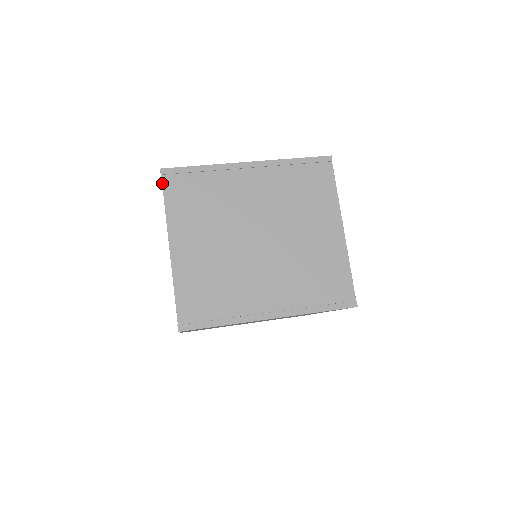
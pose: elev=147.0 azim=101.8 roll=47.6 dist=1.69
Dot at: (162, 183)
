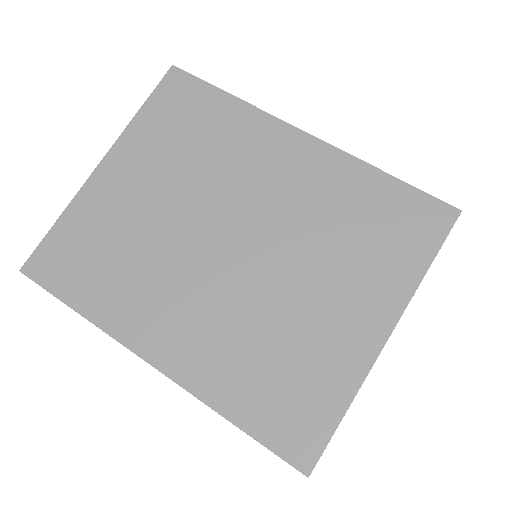
Dot at: occluded
